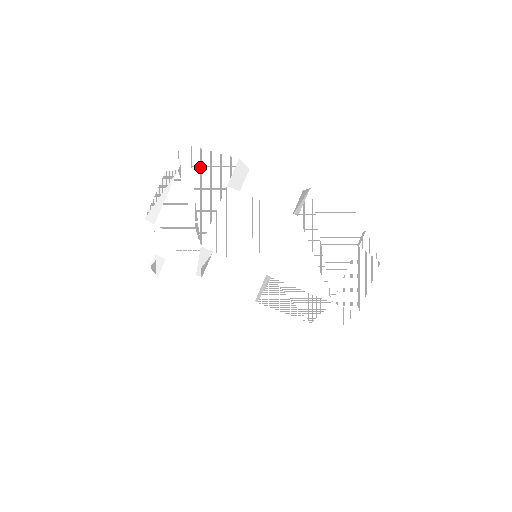
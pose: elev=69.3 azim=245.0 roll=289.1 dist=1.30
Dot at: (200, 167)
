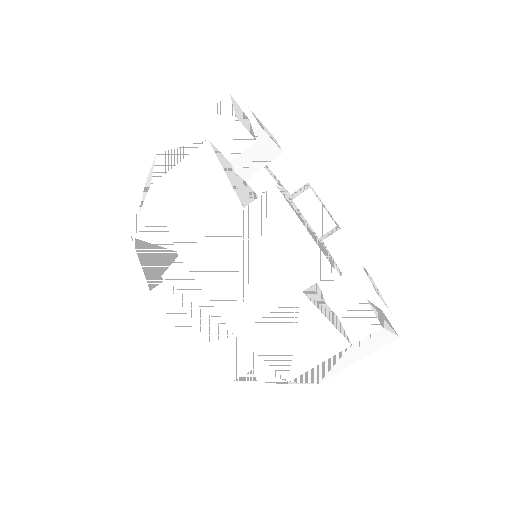
Dot at: (278, 234)
